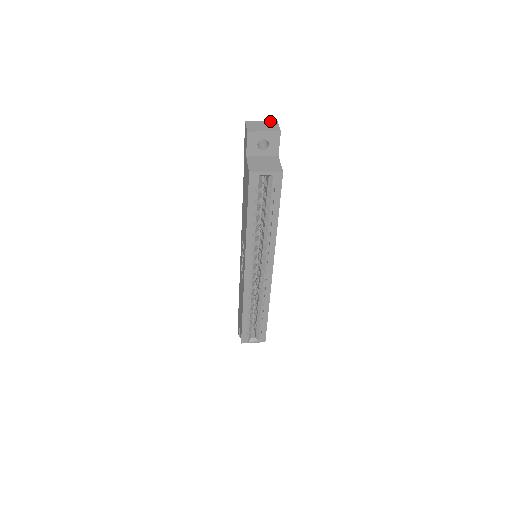
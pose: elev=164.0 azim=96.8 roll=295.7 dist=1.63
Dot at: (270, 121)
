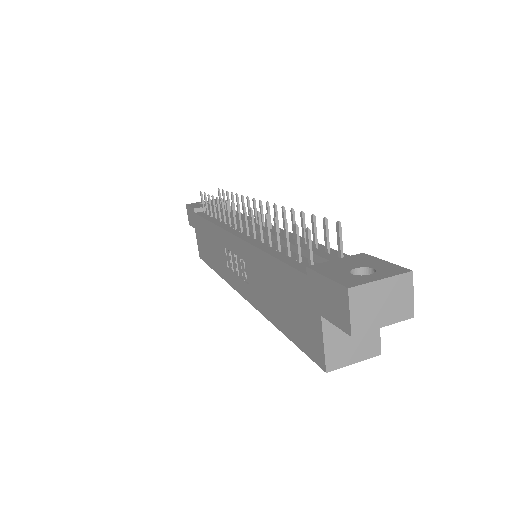
Dot at: (399, 274)
